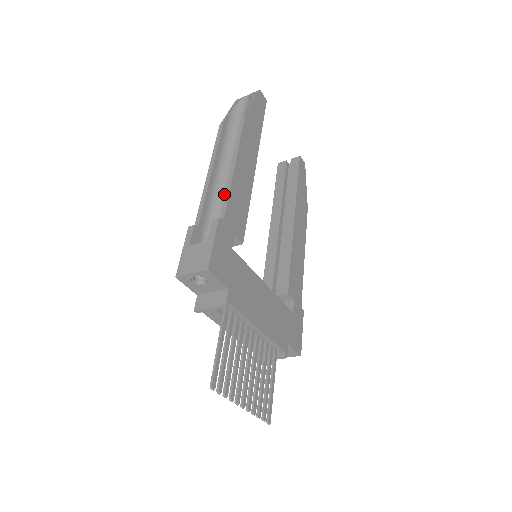
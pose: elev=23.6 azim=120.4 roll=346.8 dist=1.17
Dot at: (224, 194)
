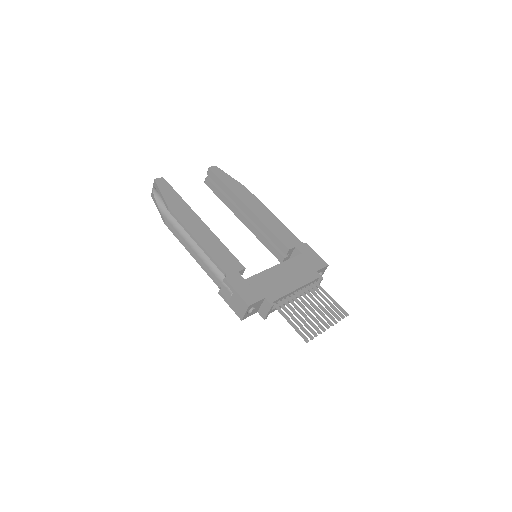
Dot at: occluded
